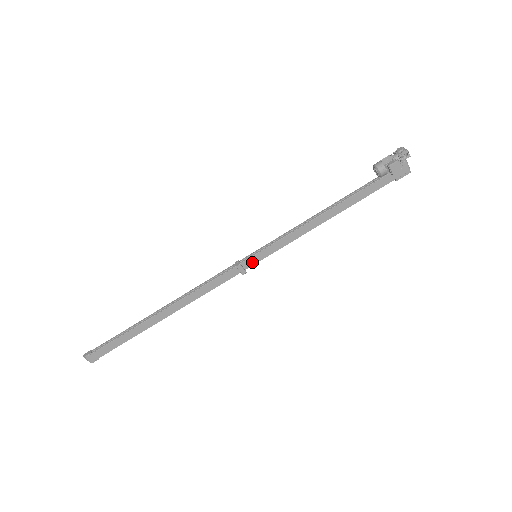
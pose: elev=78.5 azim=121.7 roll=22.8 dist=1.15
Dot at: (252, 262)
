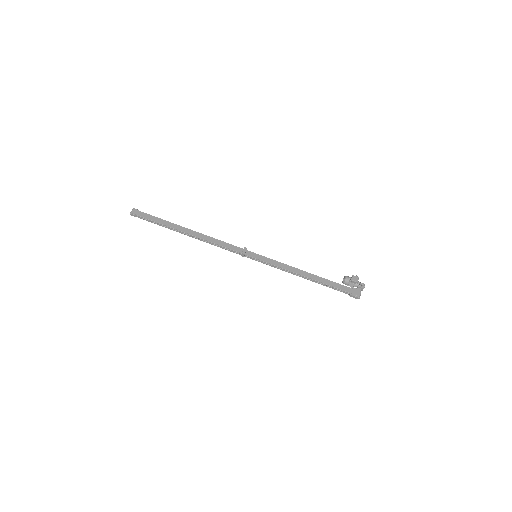
Dot at: (252, 255)
